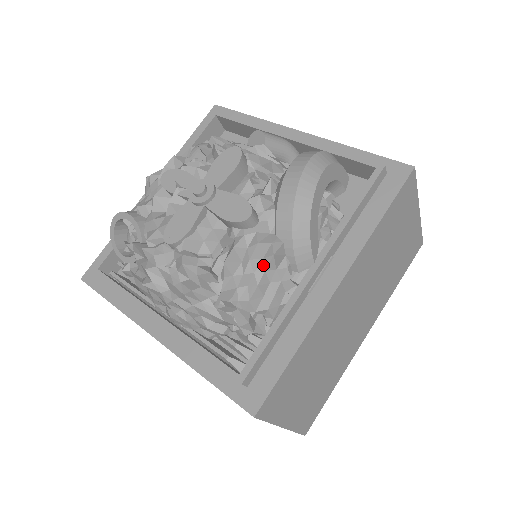
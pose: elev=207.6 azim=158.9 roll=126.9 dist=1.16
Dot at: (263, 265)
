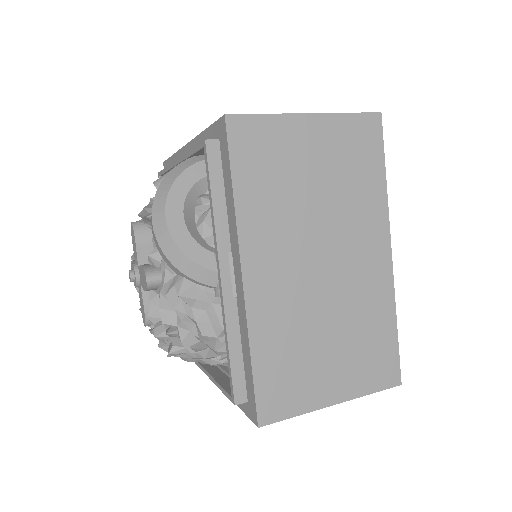
Dot at: (186, 304)
